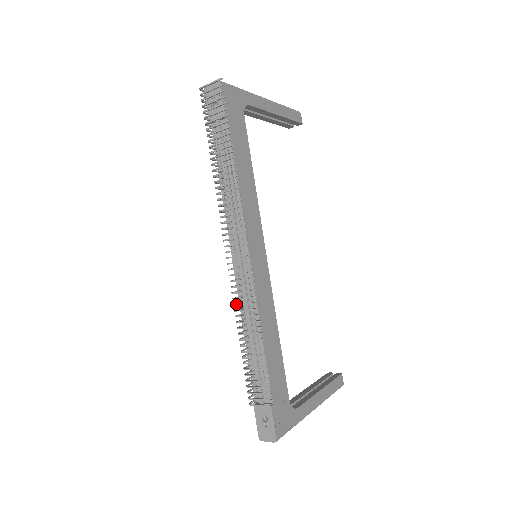
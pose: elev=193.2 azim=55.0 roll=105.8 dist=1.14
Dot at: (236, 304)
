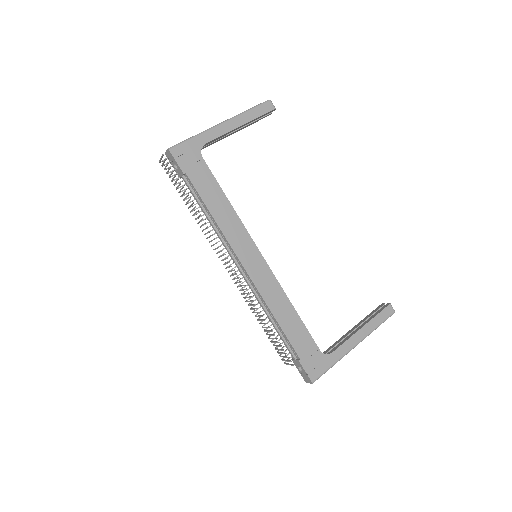
Dot at: occluded
